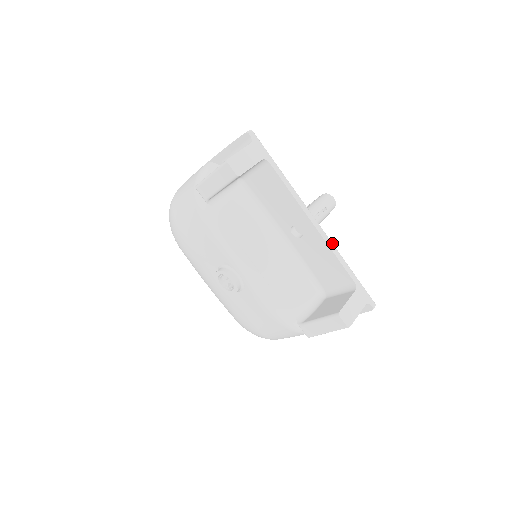
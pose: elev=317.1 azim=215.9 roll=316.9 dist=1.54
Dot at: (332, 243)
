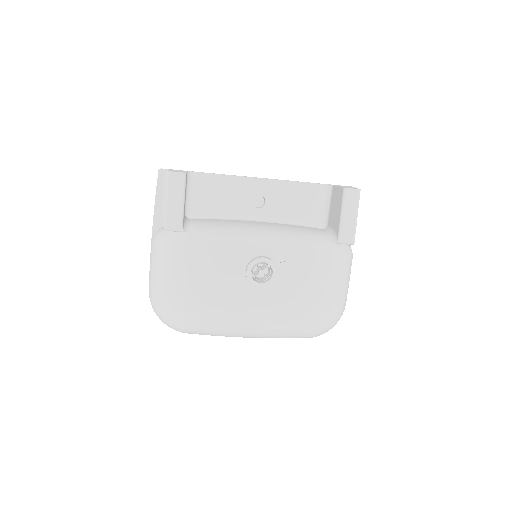
Dot at: occluded
